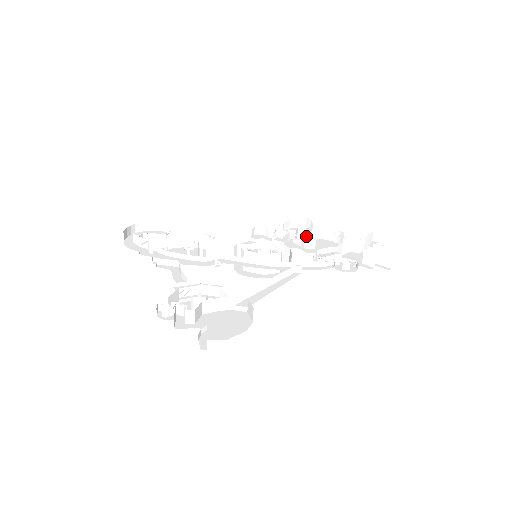
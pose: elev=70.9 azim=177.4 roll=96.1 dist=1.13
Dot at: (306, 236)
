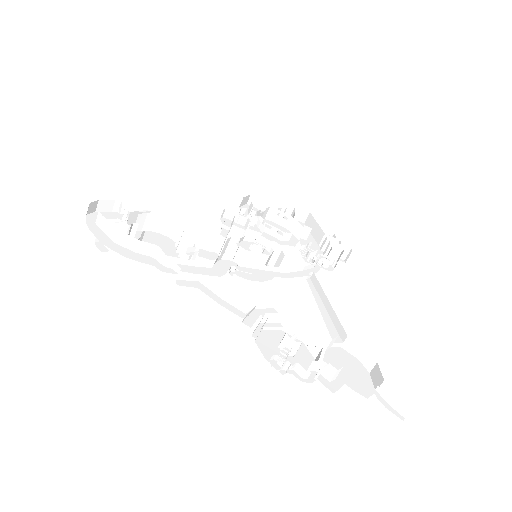
Dot at: occluded
